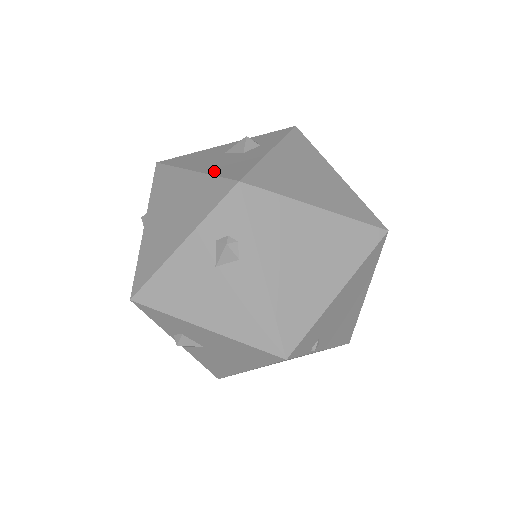
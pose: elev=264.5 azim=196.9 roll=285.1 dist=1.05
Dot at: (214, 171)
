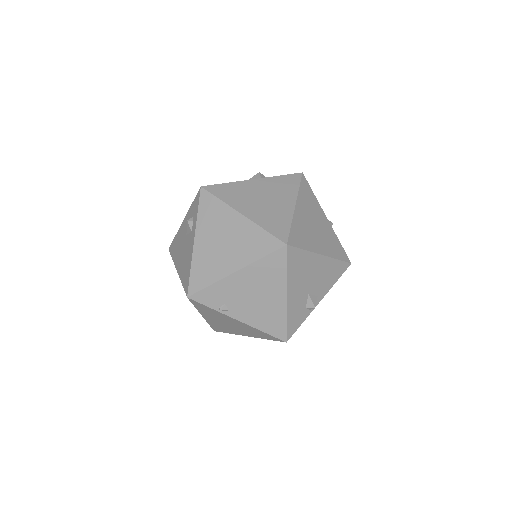
Dot at: occluded
